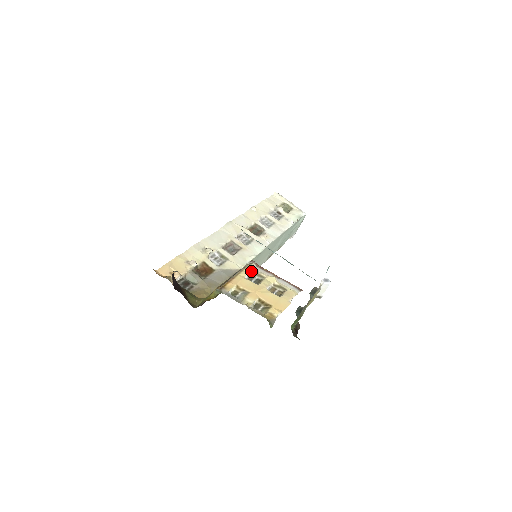
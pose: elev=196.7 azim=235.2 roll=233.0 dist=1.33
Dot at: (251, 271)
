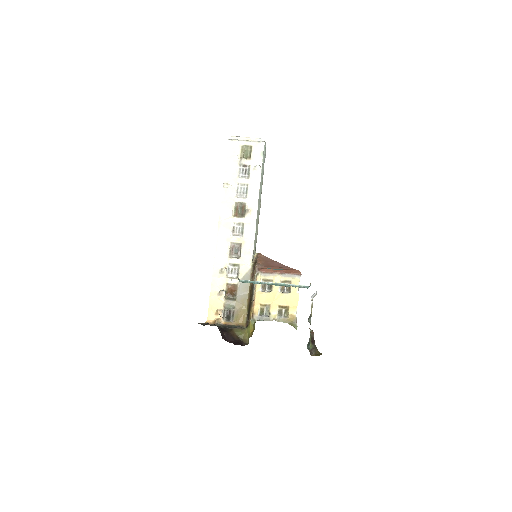
Dot at: (261, 281)
